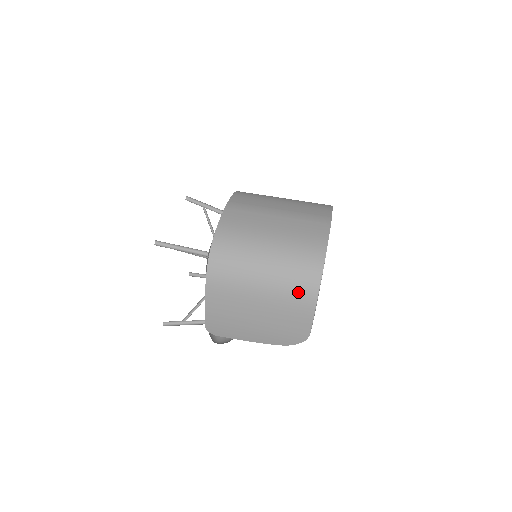
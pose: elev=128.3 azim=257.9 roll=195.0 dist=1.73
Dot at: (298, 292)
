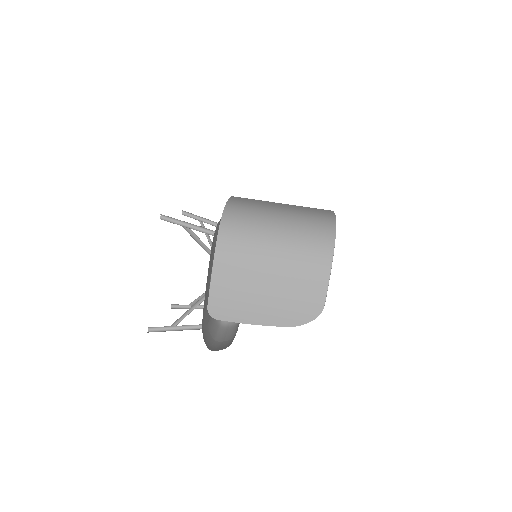
Dot at: (313, 253)
